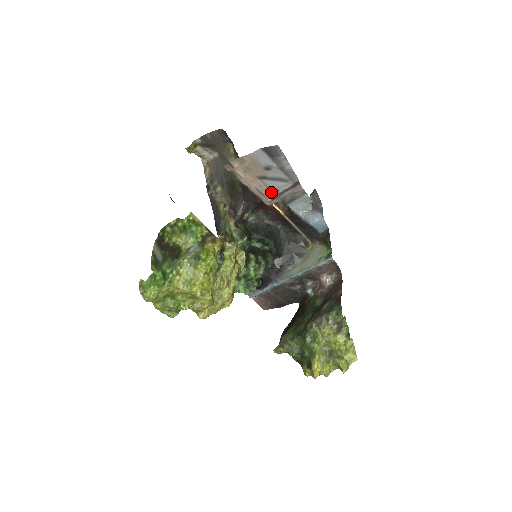
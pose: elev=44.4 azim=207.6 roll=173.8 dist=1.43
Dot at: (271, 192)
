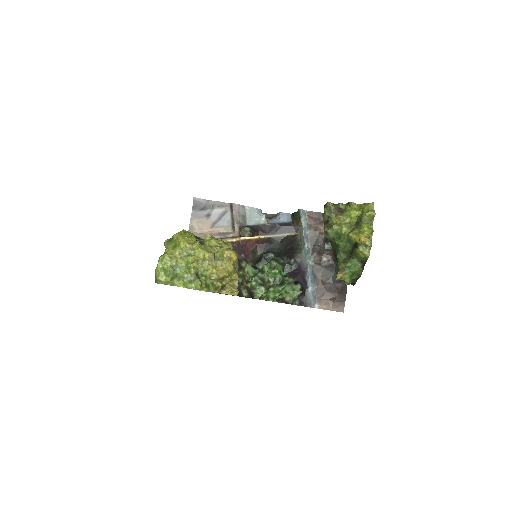
Dot at: (228, 227)
